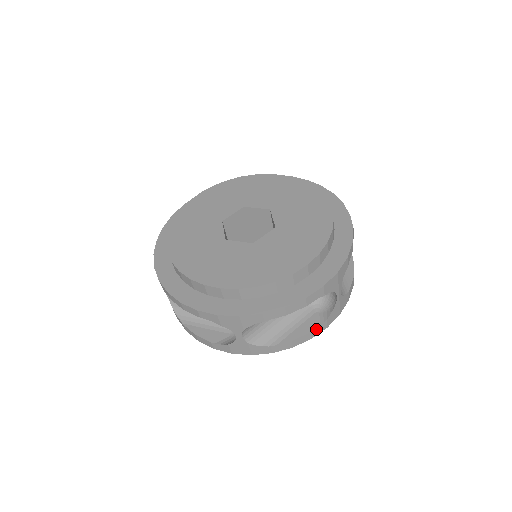
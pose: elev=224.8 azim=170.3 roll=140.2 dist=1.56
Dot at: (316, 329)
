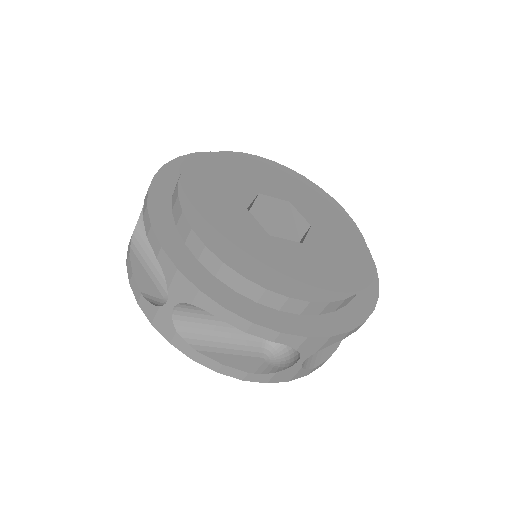
Dot at: (340, 342)
